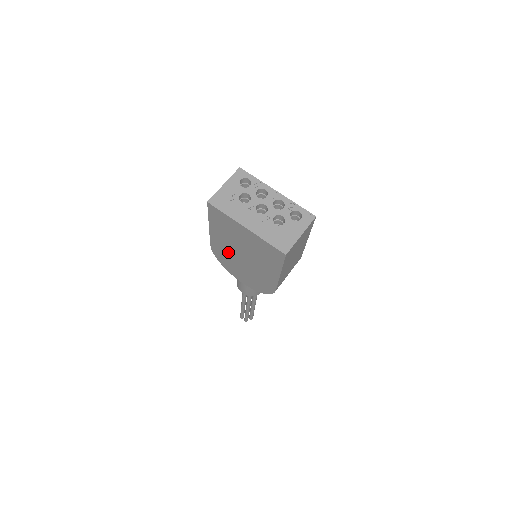
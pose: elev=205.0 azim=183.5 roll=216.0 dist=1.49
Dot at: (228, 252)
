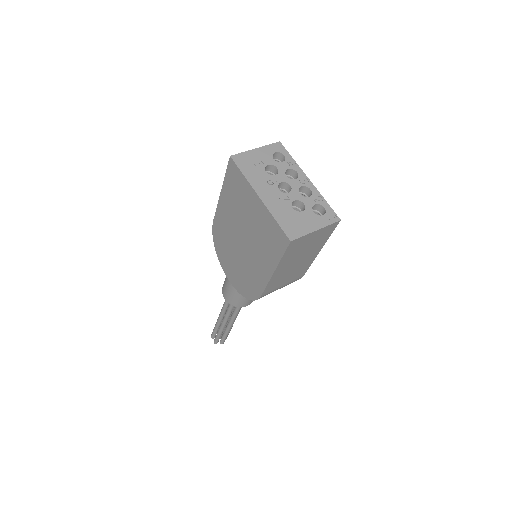
Dot at: (228, 233)
